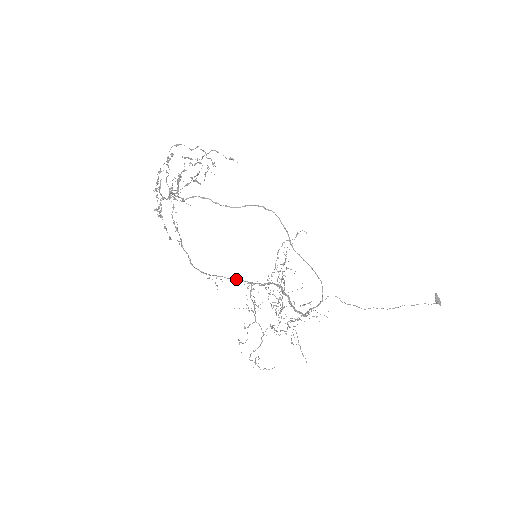
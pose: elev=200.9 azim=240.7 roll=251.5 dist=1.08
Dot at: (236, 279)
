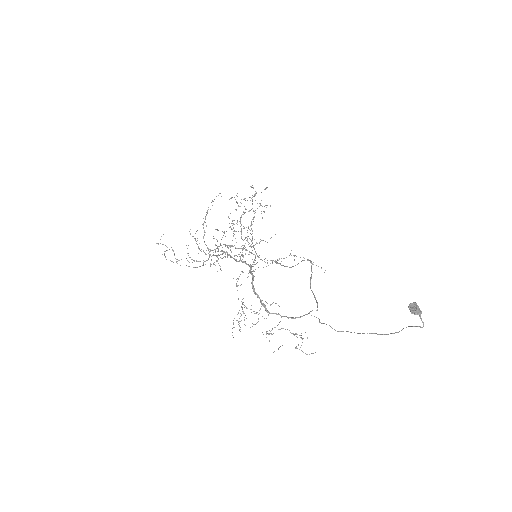
Dot at: (222, 251)
